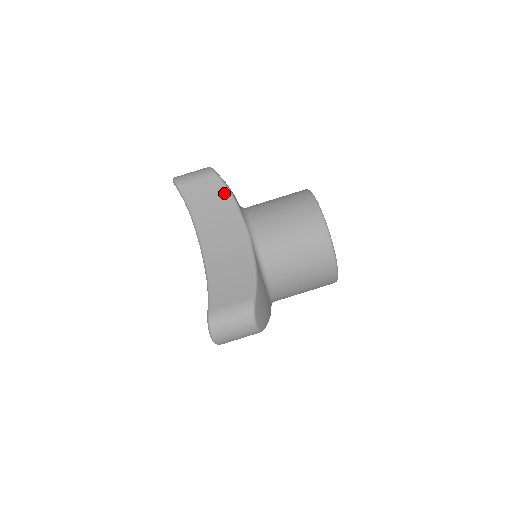
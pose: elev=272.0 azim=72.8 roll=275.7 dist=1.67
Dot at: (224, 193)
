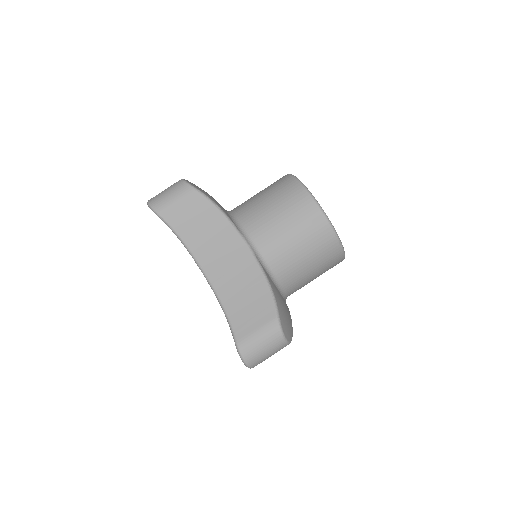
Dot at: (209, 207)
